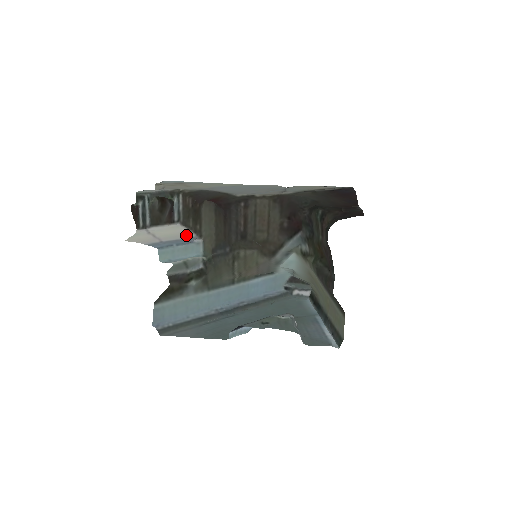
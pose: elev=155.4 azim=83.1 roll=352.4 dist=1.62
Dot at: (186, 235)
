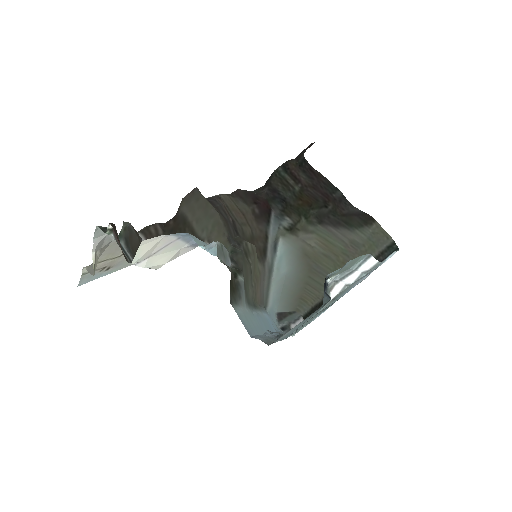
Dot at: (185, 249)
